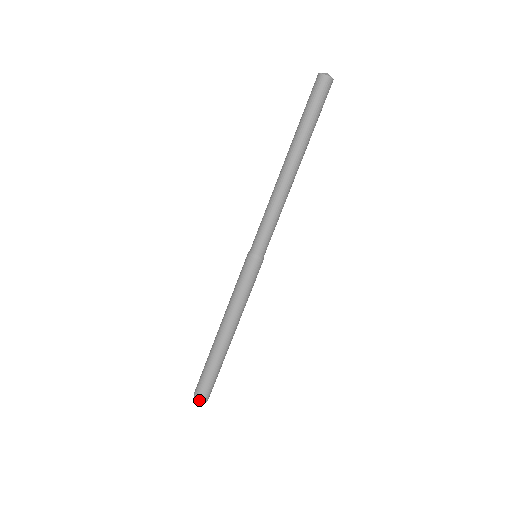
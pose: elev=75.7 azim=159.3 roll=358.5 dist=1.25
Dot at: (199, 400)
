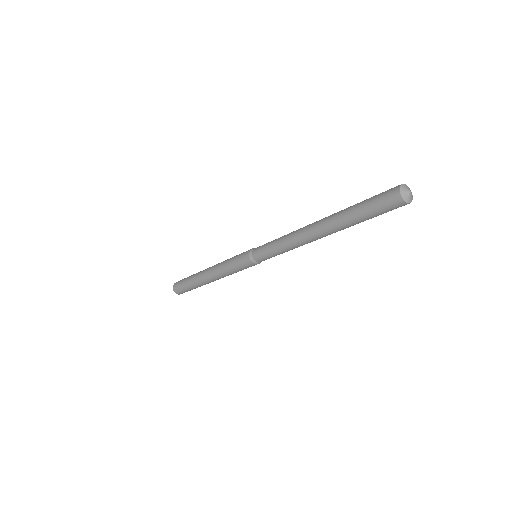
Dot at: (174, 291)
